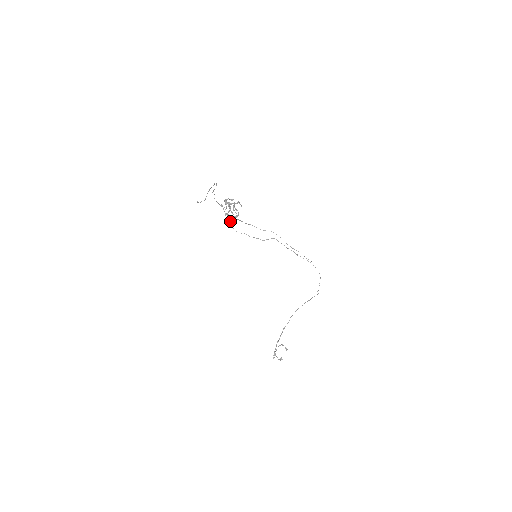
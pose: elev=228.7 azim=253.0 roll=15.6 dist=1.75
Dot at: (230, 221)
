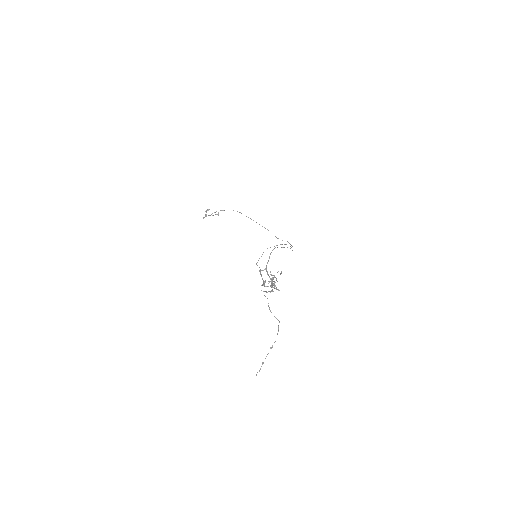
Dot at: (260, 272)
